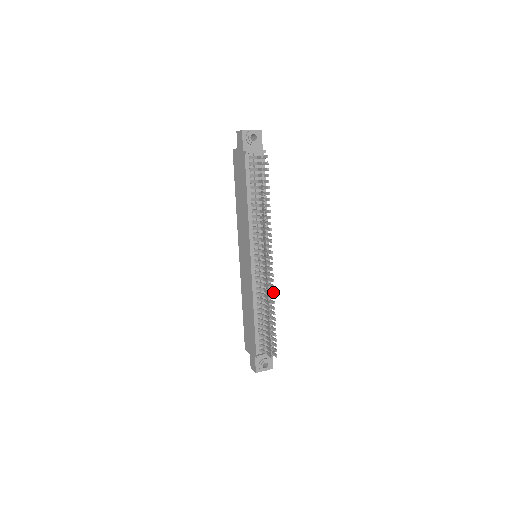
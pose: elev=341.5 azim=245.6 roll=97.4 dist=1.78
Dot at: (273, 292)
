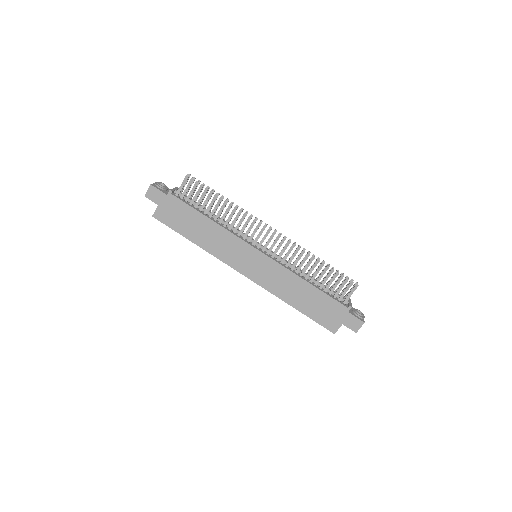
Dot at: (300, 246)
